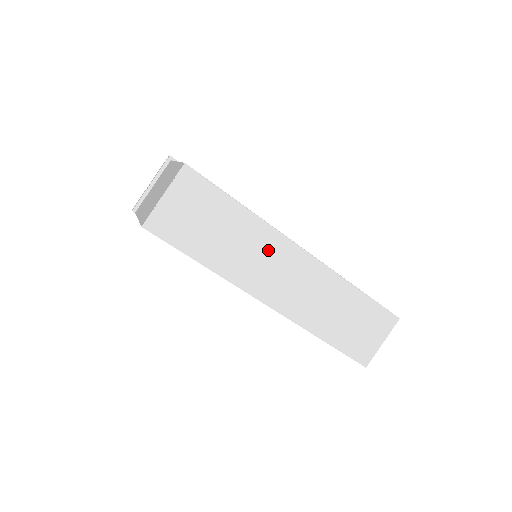
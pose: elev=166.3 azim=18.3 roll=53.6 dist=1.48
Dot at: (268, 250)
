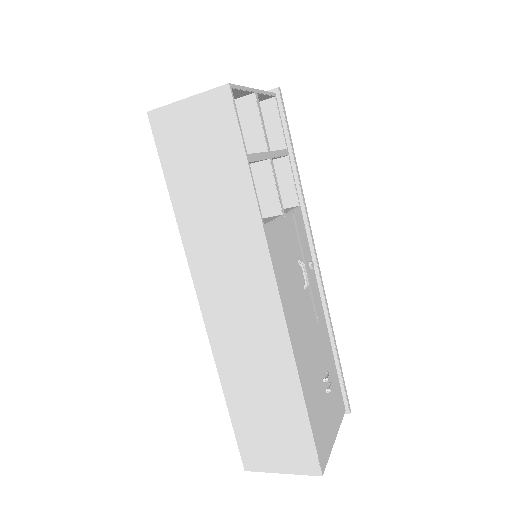
Dot at: (242, 253)
